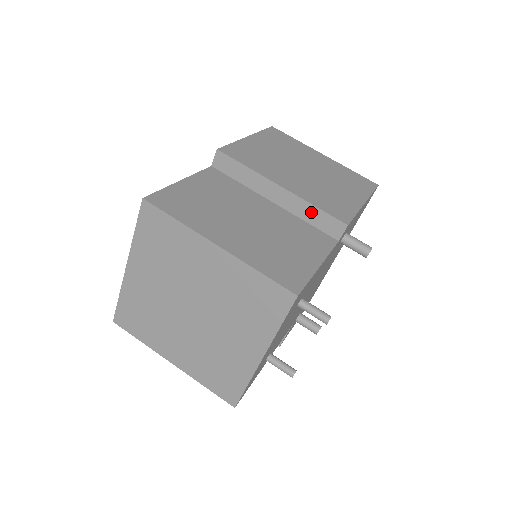
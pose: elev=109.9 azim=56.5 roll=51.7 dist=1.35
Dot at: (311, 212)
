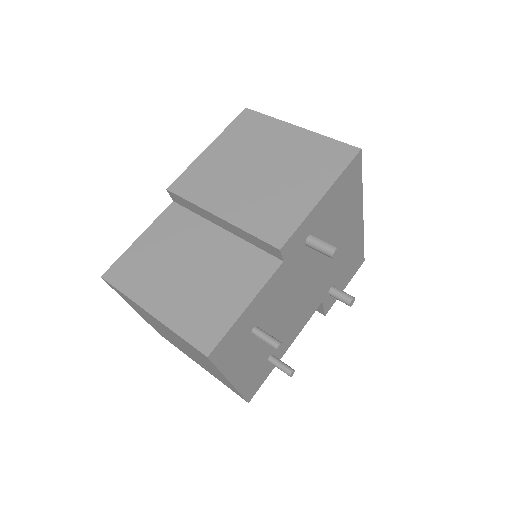
Dot at: (250, 238)
